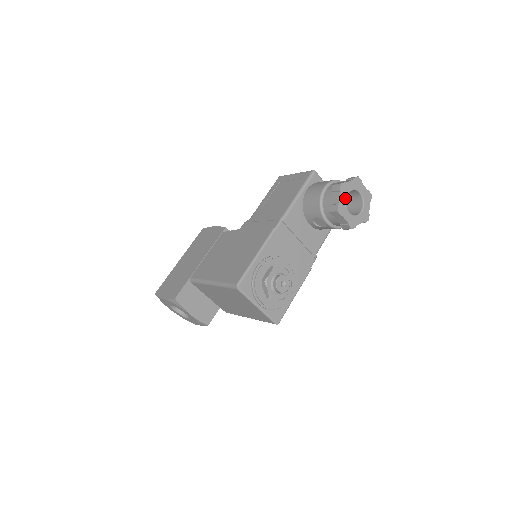
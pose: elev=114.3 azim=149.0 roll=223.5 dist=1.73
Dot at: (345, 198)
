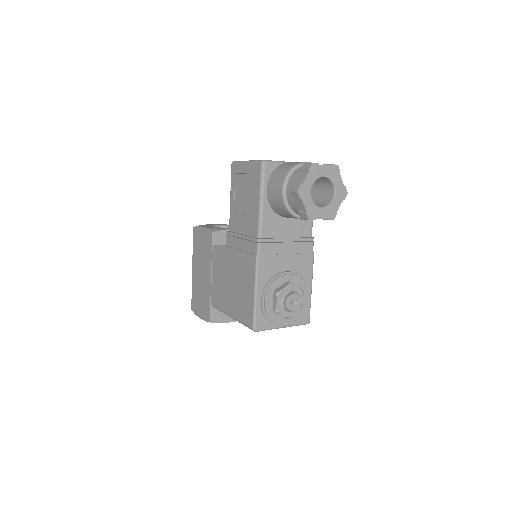
Dot at: (310, 199)
